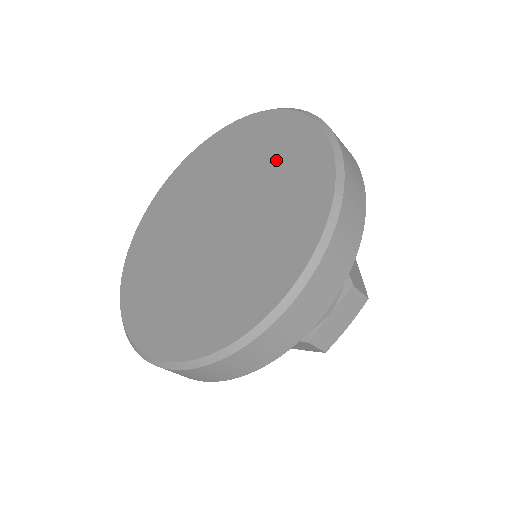
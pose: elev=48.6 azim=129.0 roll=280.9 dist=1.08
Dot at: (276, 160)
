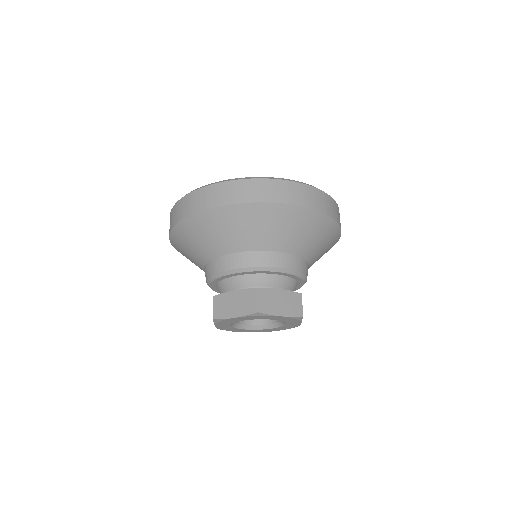
Dot at: occluded
